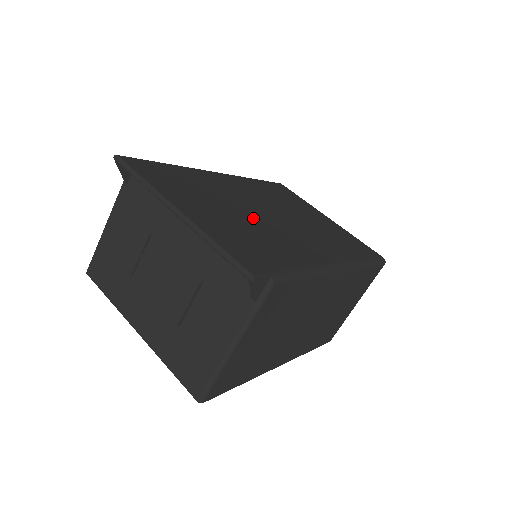
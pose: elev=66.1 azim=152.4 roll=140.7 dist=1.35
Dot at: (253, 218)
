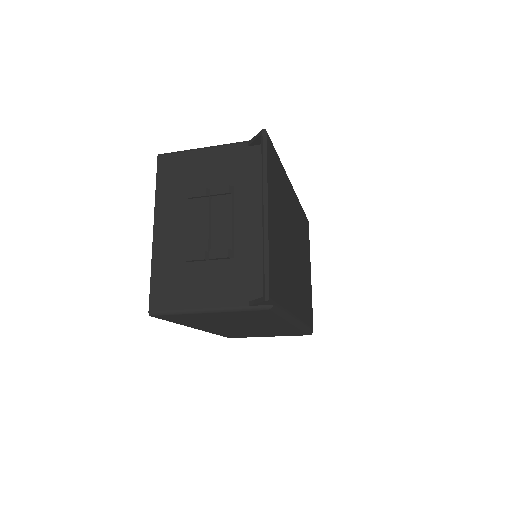
Dot at: (288, 246)
